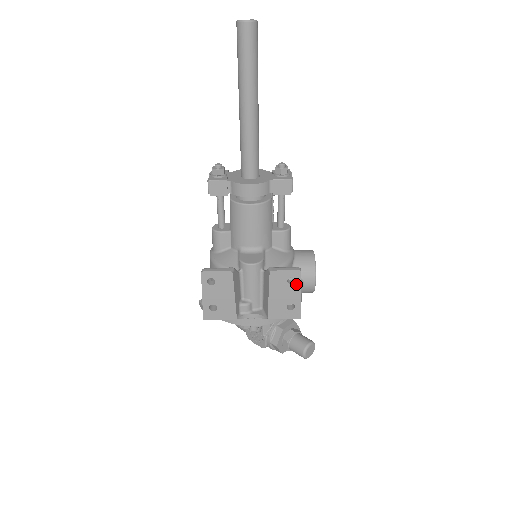
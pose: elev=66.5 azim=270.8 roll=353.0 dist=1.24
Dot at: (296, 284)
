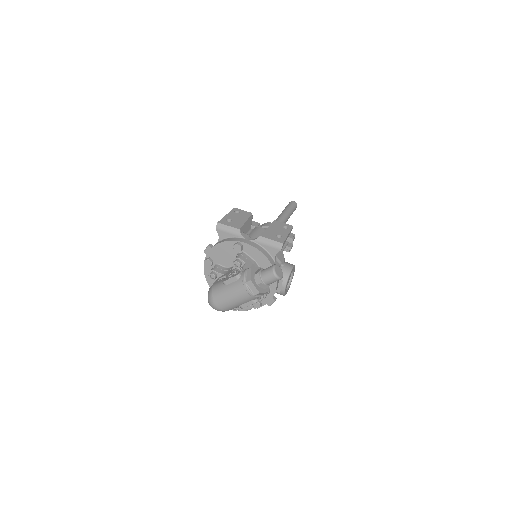
Dot at: (287, 229)
